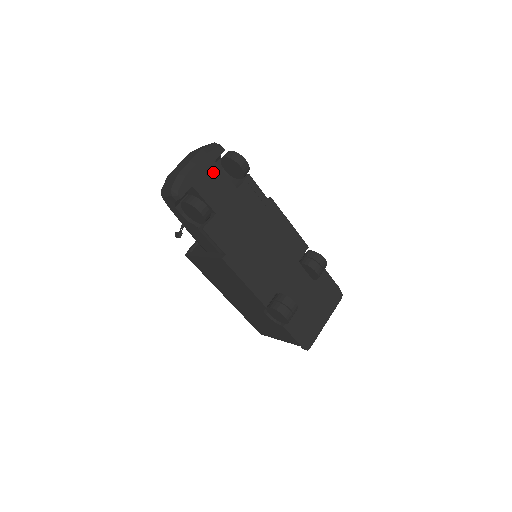
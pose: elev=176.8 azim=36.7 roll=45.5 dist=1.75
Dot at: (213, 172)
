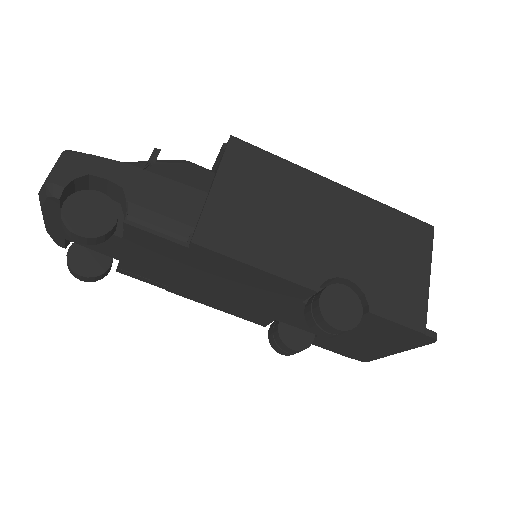
Dot at: occluded
